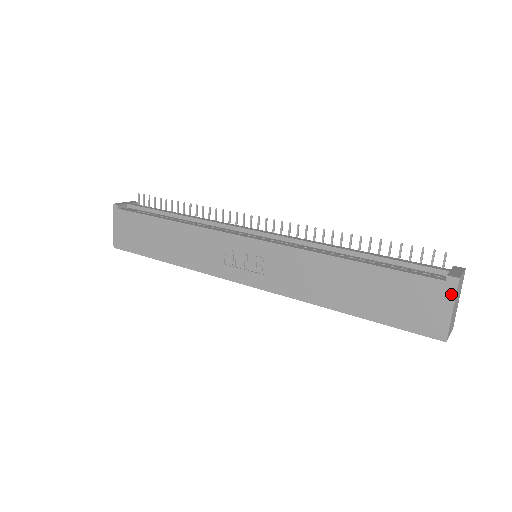
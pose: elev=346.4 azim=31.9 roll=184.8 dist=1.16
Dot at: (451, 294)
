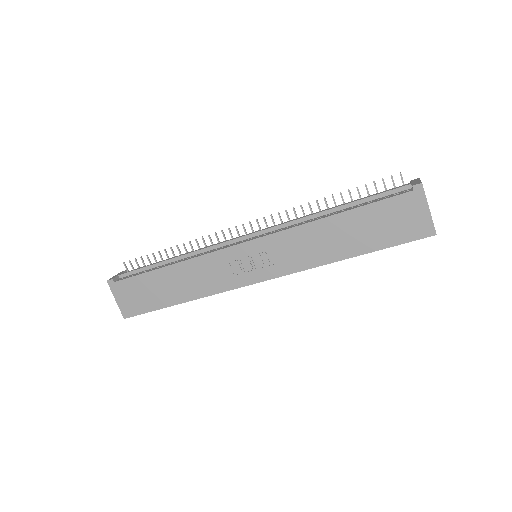
Dot at: (422, 198)
